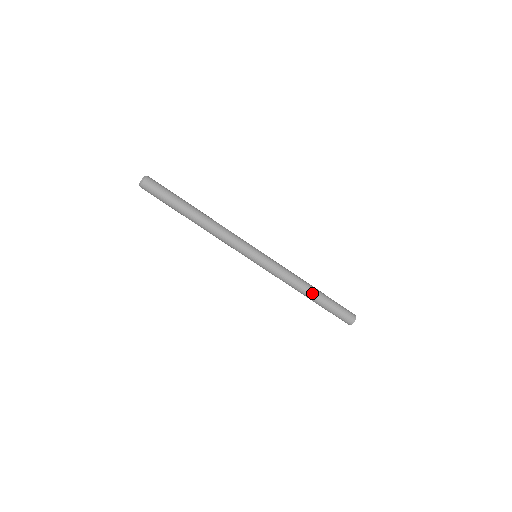
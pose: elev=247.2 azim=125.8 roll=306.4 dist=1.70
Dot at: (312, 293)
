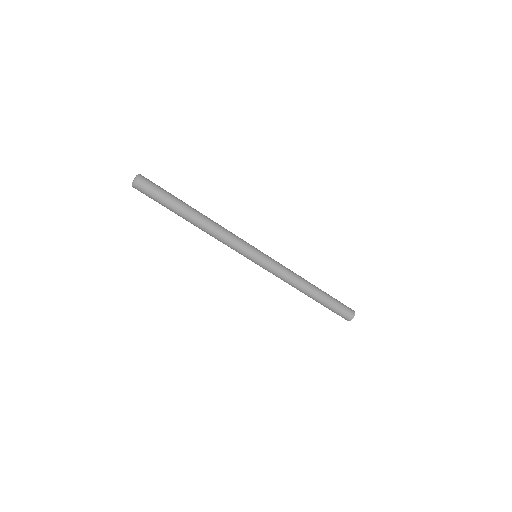
Dot at: (314, 289)
